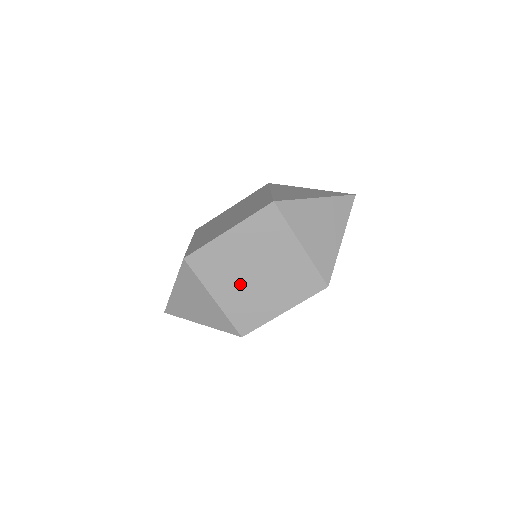
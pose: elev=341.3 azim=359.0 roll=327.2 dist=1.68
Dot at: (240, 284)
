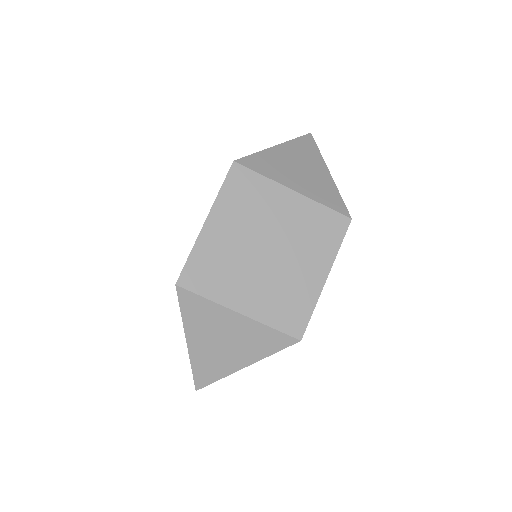
Dot at: (257, 276)
